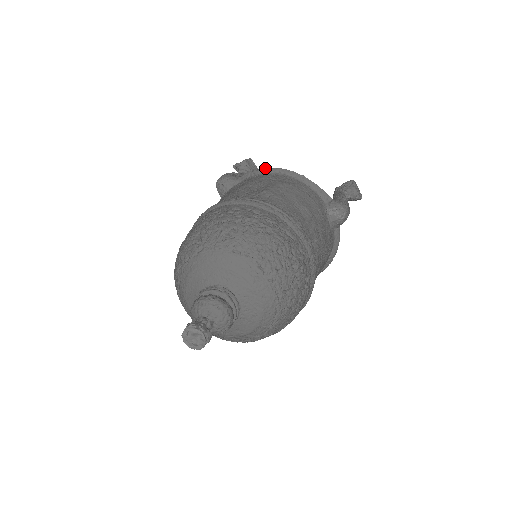
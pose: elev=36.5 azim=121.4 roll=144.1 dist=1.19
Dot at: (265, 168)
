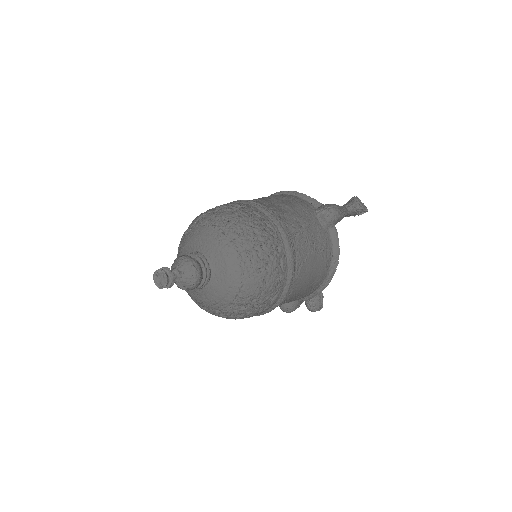
Dot at: occluded
